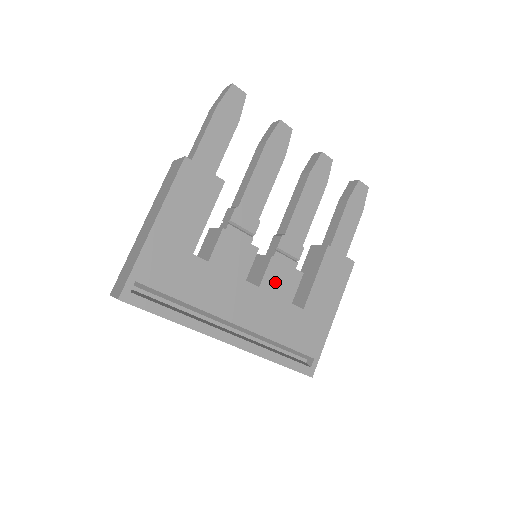
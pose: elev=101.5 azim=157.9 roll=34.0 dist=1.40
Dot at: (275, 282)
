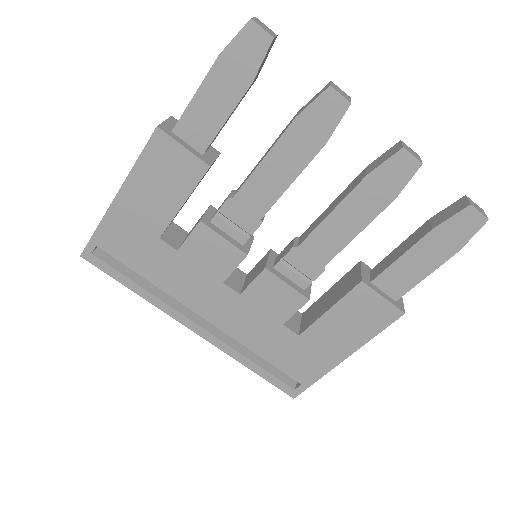
Dot at: (264, 296)
